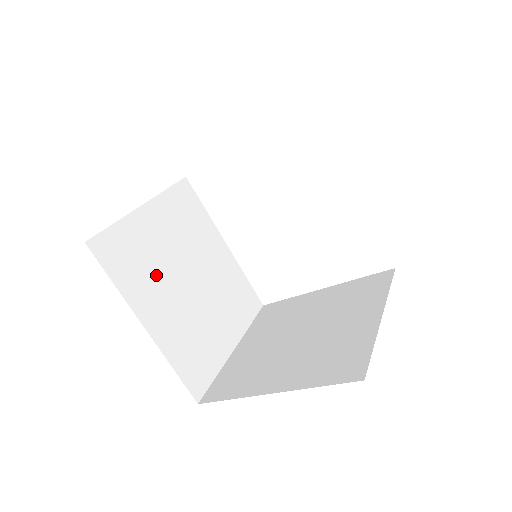
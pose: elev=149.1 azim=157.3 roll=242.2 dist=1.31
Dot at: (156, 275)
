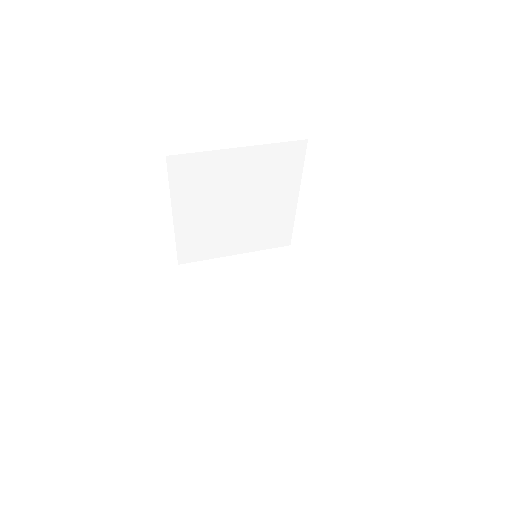
Dot at: (209, 194)
